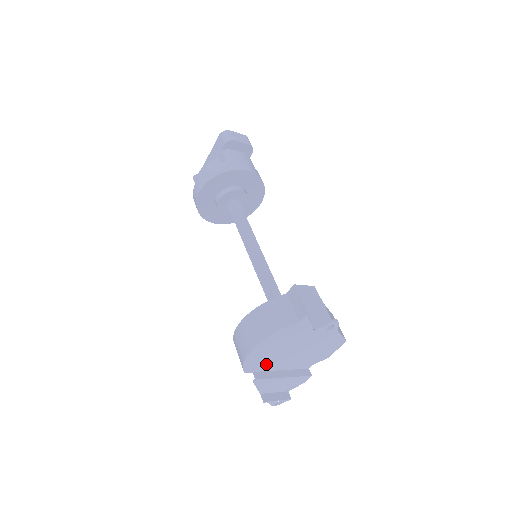
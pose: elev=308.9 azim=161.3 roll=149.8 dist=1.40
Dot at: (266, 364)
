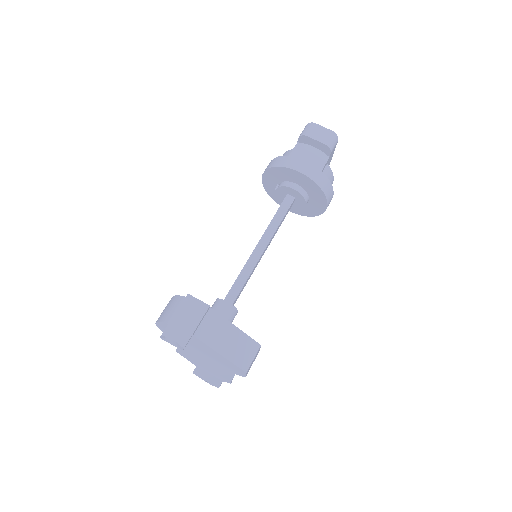
Dot at: occluded
